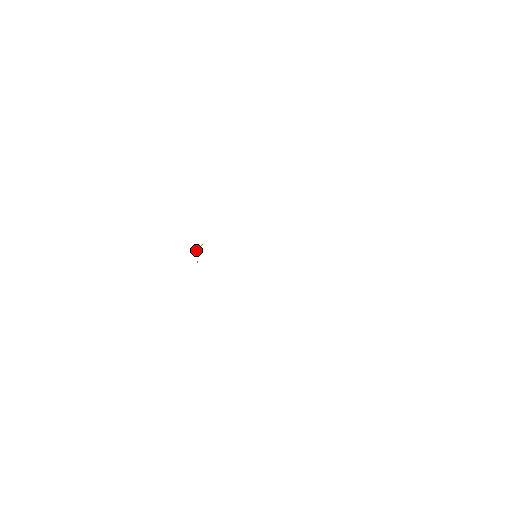
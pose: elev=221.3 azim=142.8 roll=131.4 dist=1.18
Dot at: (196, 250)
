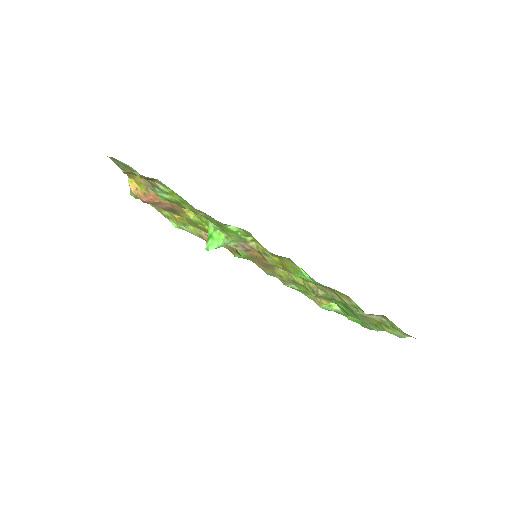
Dot at: occluded
